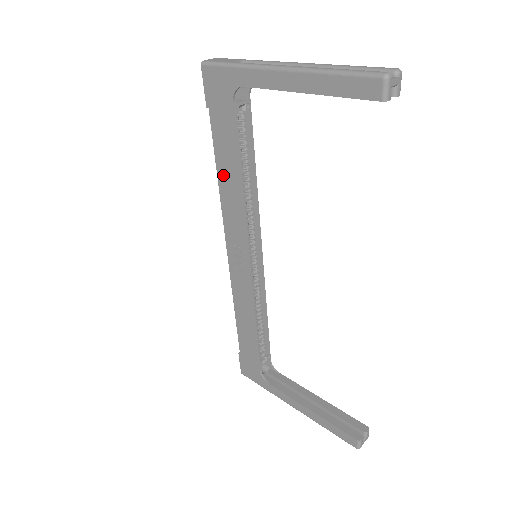
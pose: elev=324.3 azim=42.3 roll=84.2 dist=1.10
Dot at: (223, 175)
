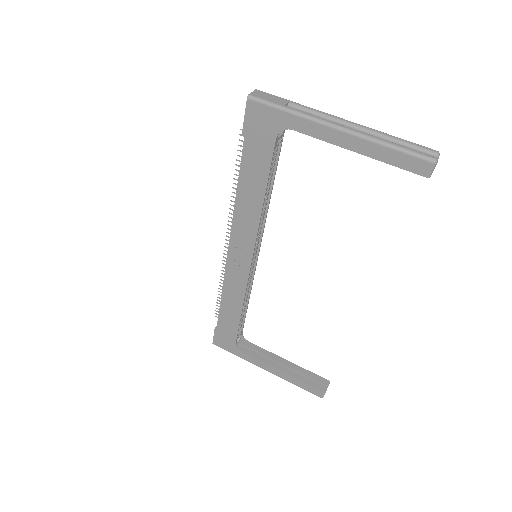
Dot at: (244, 192)
